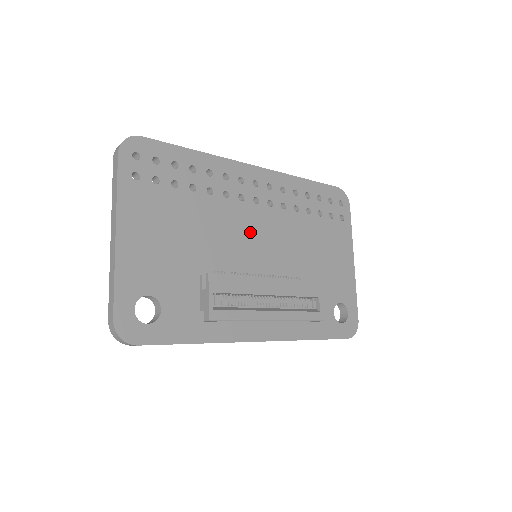
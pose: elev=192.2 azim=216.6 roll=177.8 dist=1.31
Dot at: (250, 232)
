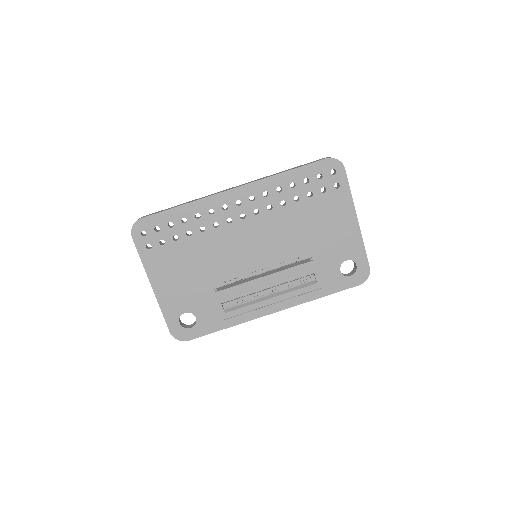
Dot at: (244, 243)
